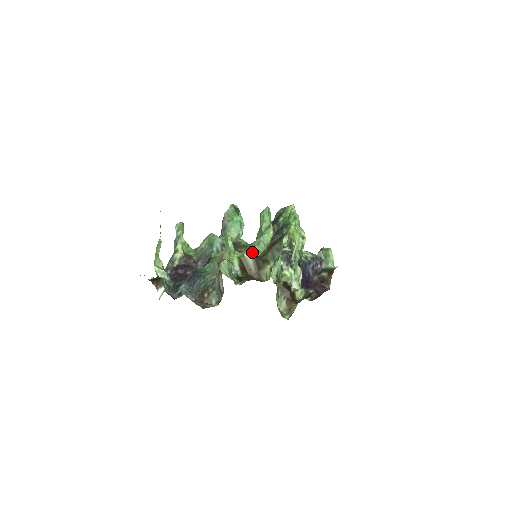
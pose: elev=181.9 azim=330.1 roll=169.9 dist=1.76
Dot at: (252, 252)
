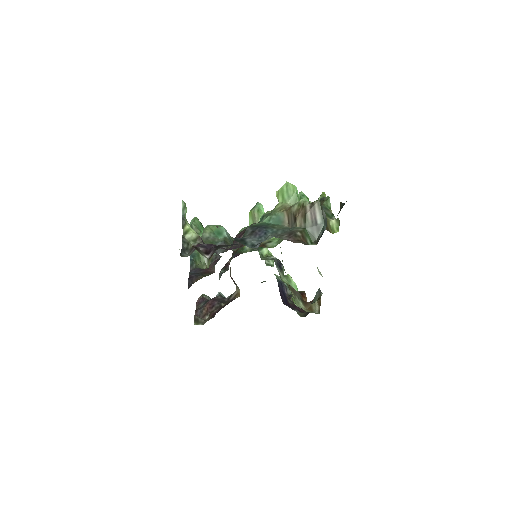
Dot at: occluded
